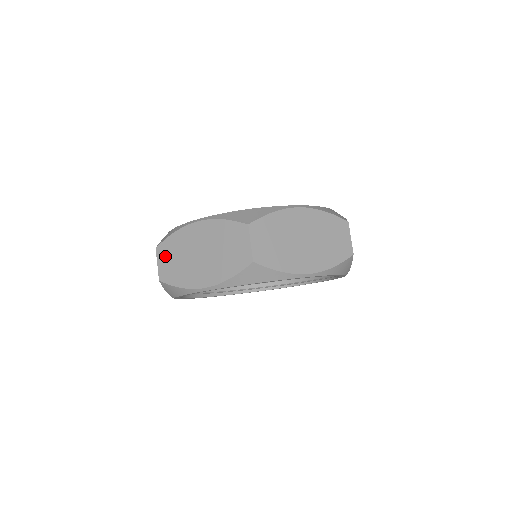
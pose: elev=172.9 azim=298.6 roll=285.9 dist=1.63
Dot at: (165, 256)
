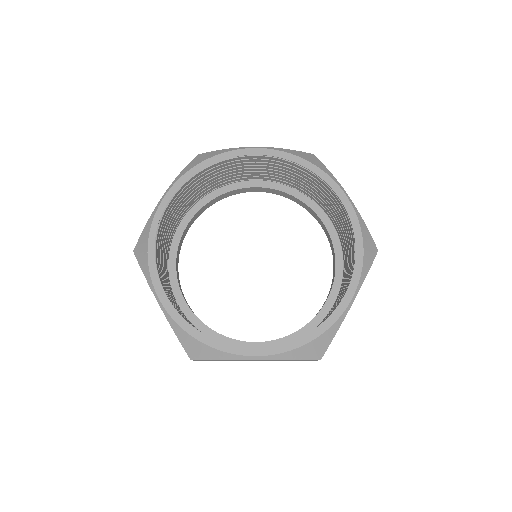
Dot at: occluded
